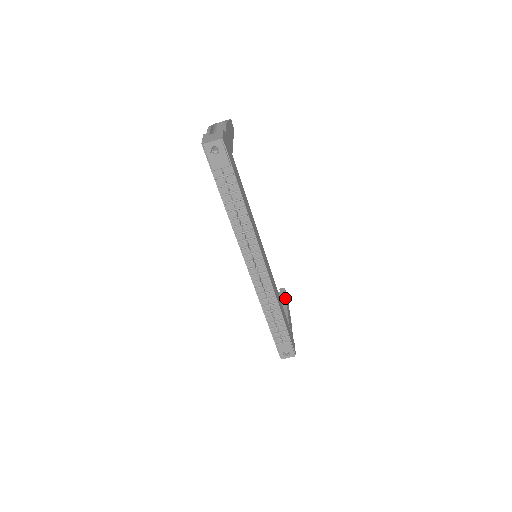
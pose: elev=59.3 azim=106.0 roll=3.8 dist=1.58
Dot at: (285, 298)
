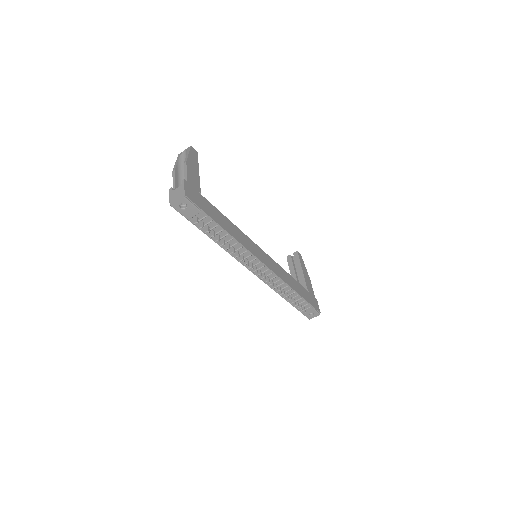
Dot at: (299, 262)
